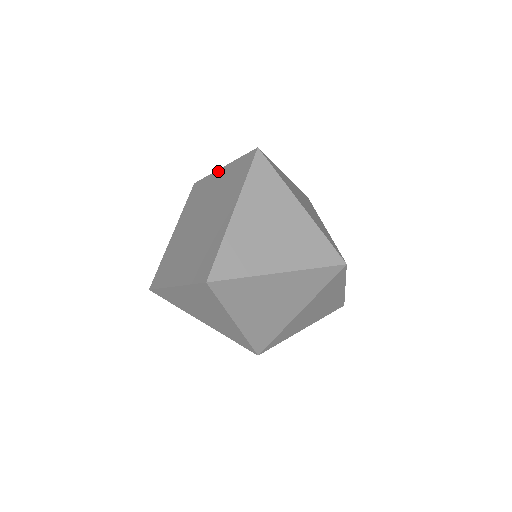
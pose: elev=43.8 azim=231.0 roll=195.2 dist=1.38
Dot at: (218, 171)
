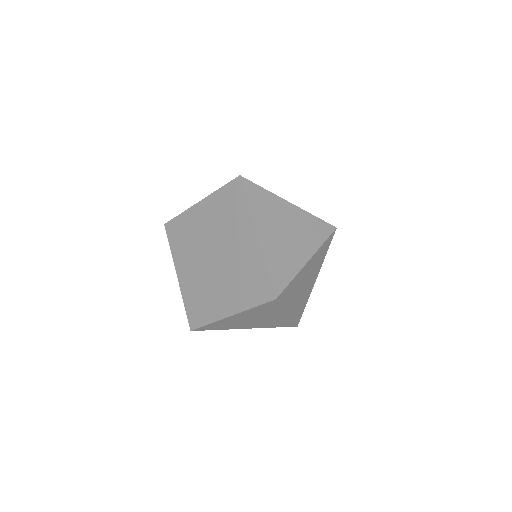
Dot at: (196, 206)
